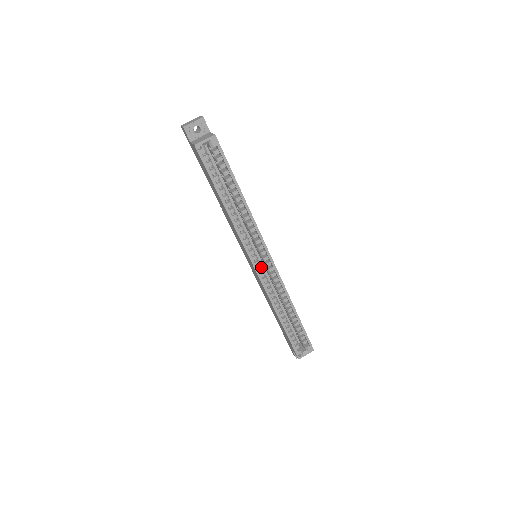
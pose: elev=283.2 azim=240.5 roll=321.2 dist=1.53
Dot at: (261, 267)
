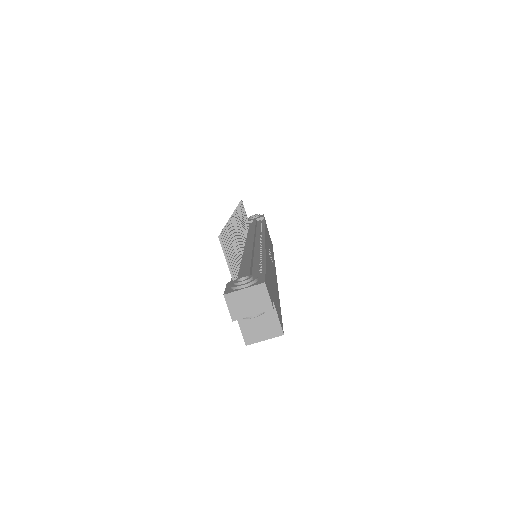
Dot at: occluded
